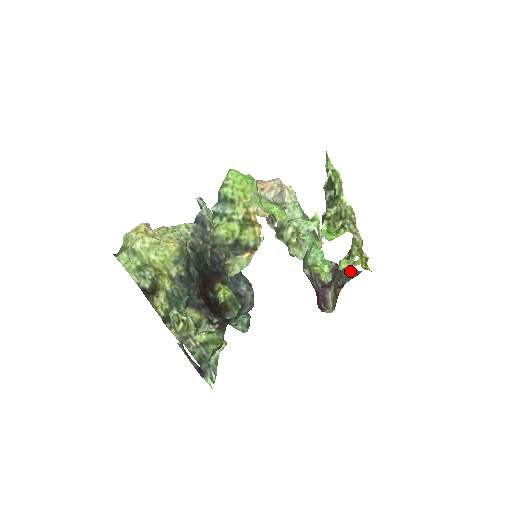
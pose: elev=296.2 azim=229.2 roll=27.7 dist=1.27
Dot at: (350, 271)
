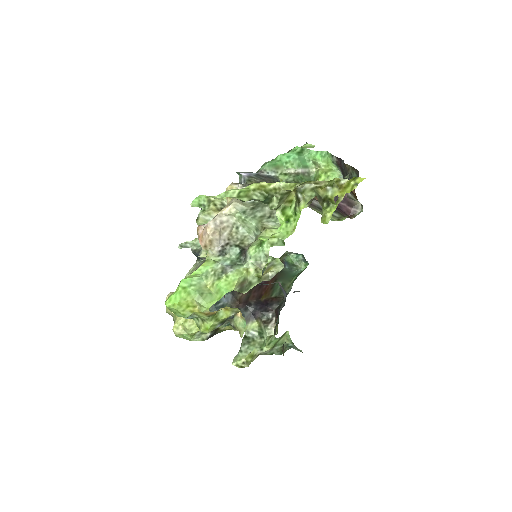
Dot at: (350, 170)
